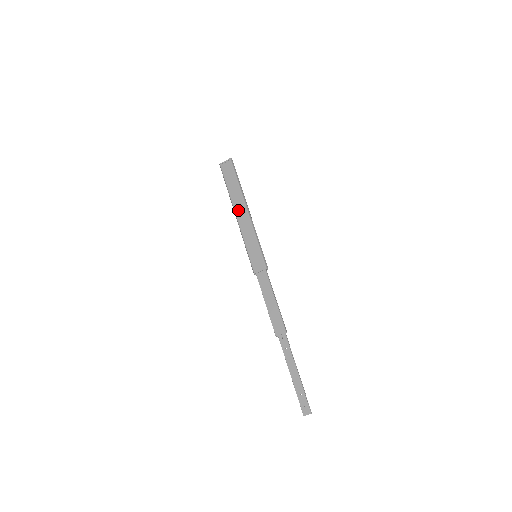
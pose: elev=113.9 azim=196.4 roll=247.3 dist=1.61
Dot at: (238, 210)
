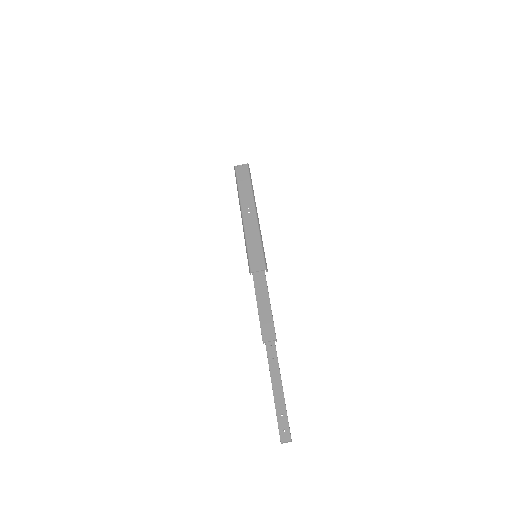
Dot at: (246, 209)
